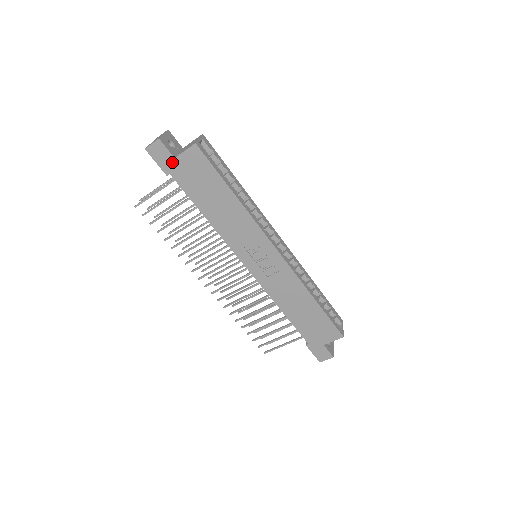
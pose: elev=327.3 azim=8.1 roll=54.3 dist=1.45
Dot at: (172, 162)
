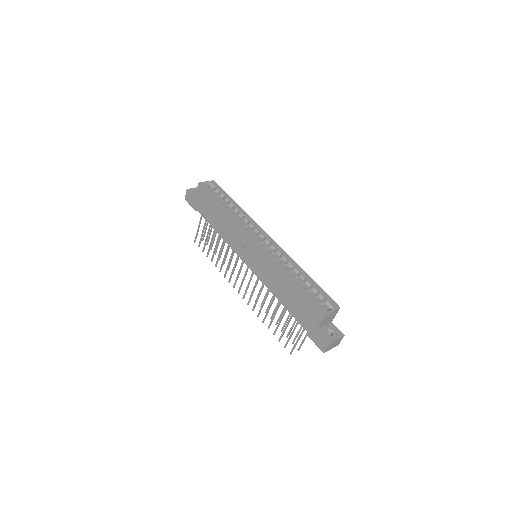
Dot at: (195, 201)
